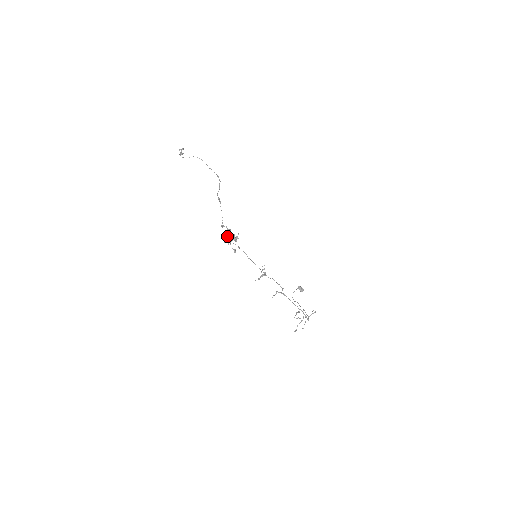
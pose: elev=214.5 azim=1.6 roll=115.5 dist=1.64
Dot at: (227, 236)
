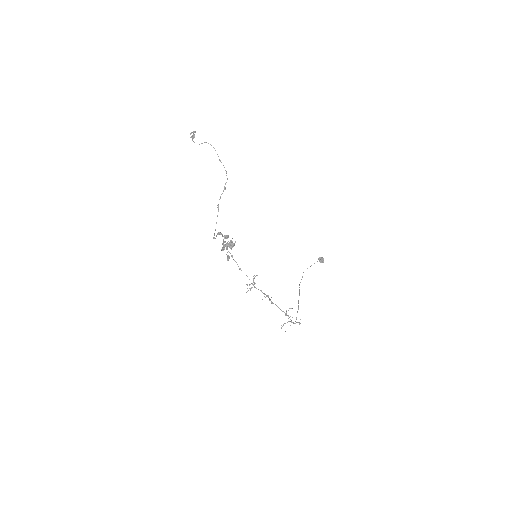
Dot at: (224, 242)
